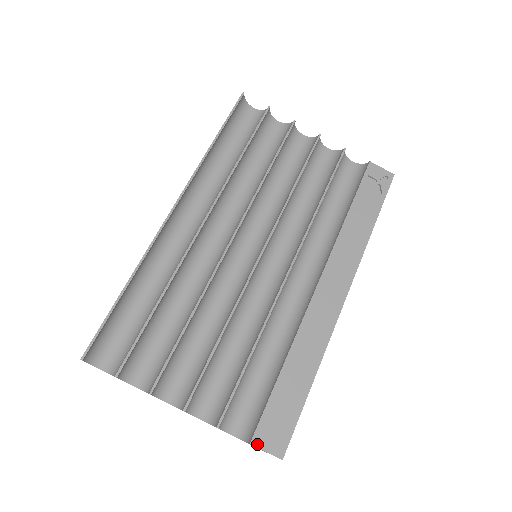
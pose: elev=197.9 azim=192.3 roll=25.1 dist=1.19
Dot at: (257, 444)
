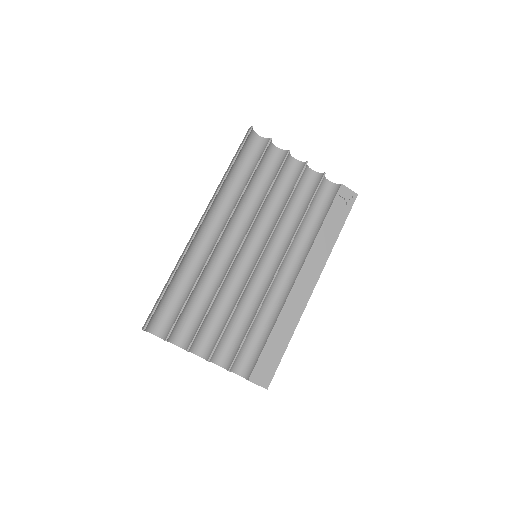
Dot at: (252, 380)
